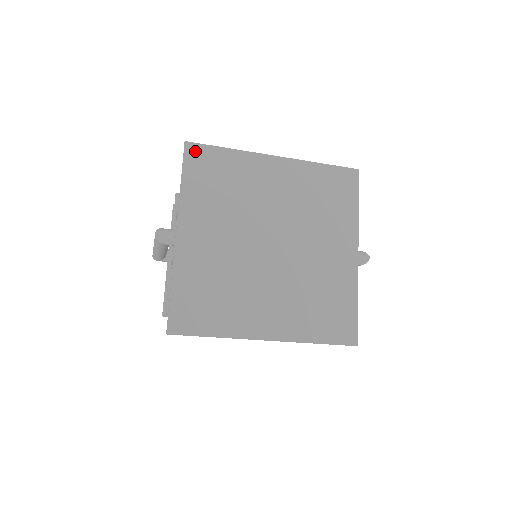
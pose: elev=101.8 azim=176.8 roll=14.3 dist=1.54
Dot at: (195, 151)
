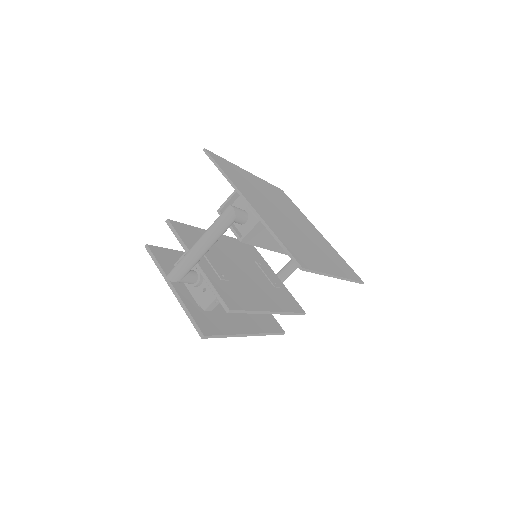
Dot at: (214, 156)
